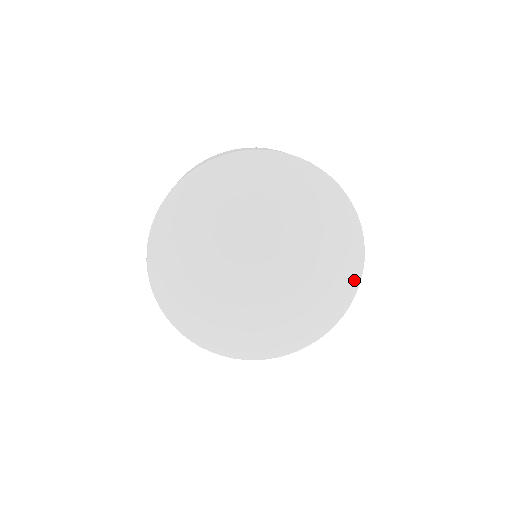
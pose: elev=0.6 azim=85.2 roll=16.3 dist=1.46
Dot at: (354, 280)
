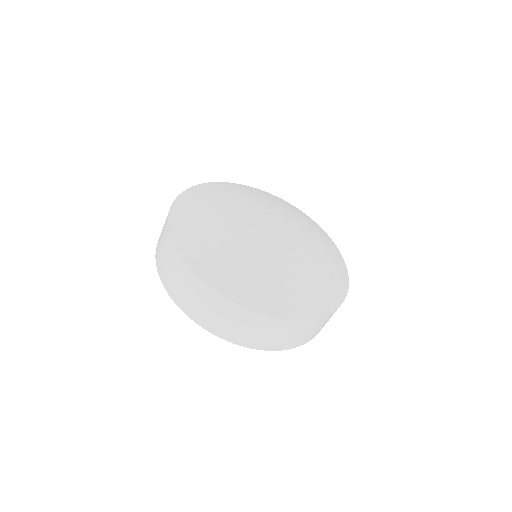
Dot at: (344, 275)
